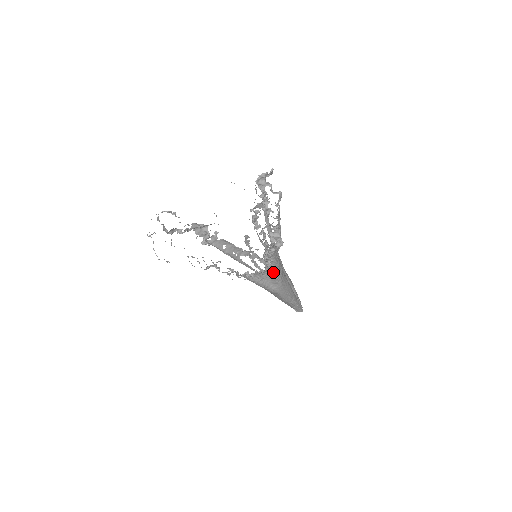
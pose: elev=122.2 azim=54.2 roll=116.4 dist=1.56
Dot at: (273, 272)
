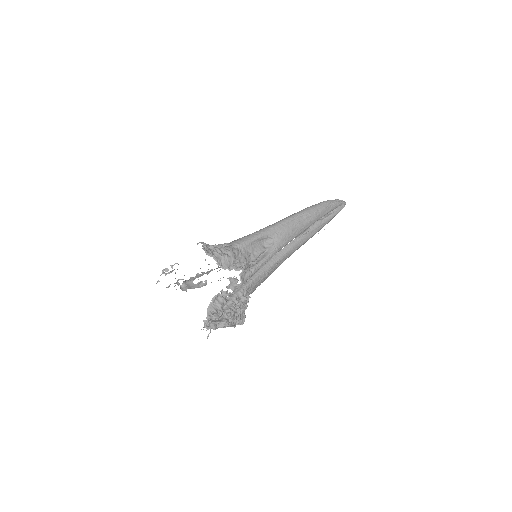
Dot at: occluded
